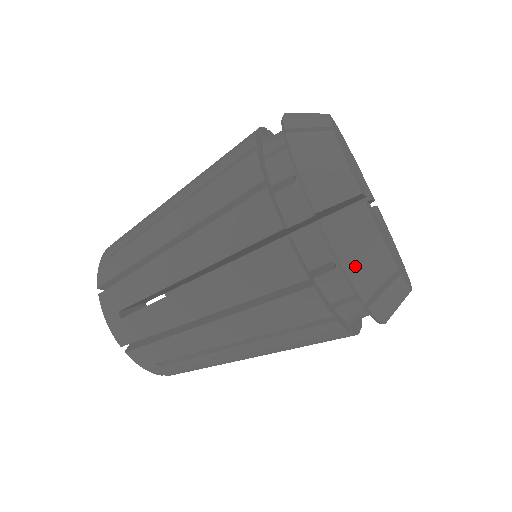
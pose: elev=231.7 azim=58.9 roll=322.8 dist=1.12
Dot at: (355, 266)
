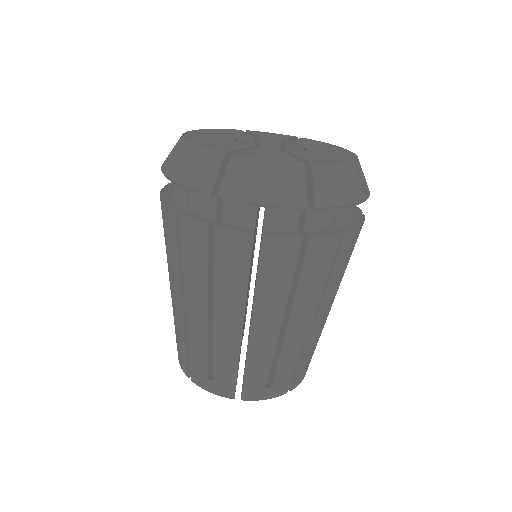
Dot at: (186, 176)
